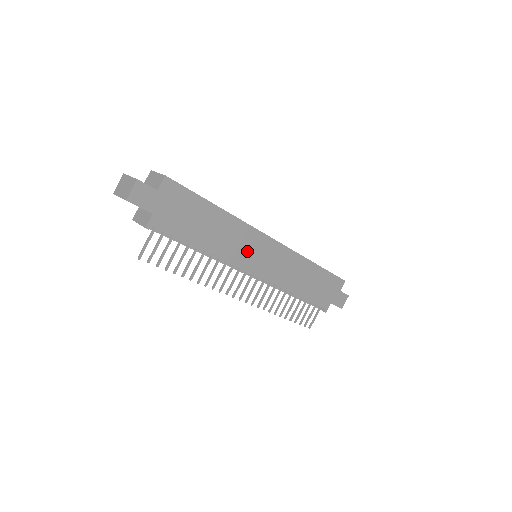
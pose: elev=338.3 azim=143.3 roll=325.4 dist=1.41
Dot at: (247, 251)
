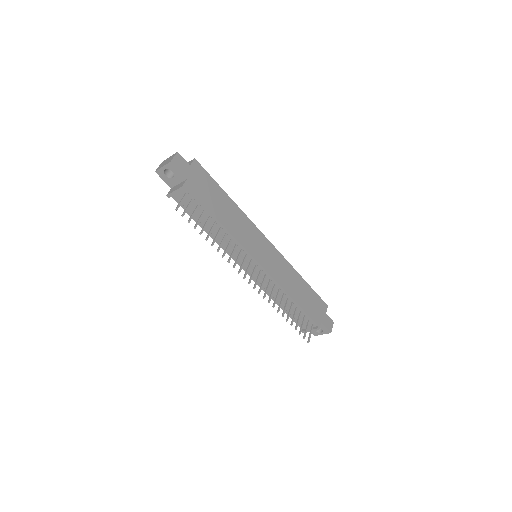
Dot at: (251, 240)
